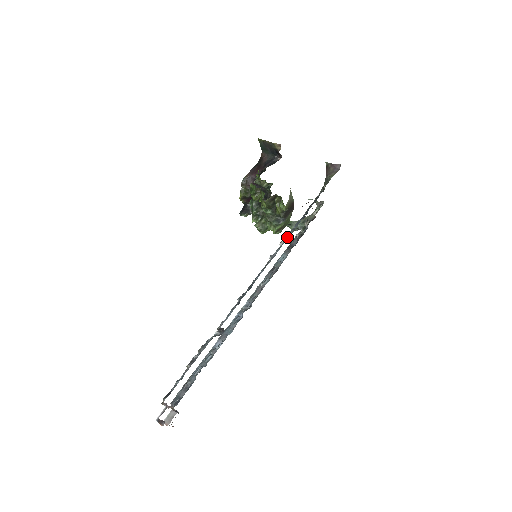
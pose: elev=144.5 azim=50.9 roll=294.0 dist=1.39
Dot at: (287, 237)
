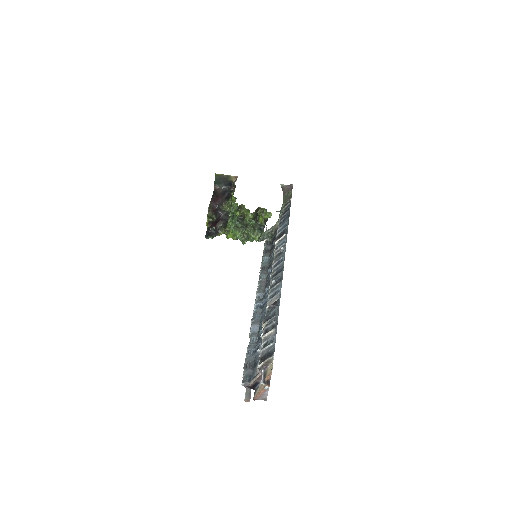
Dot at: (286, 233)
